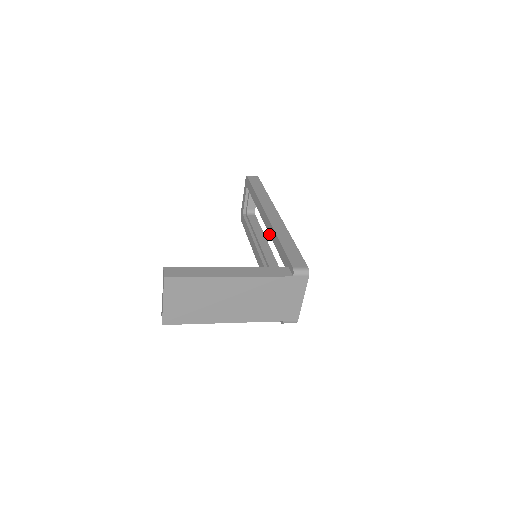
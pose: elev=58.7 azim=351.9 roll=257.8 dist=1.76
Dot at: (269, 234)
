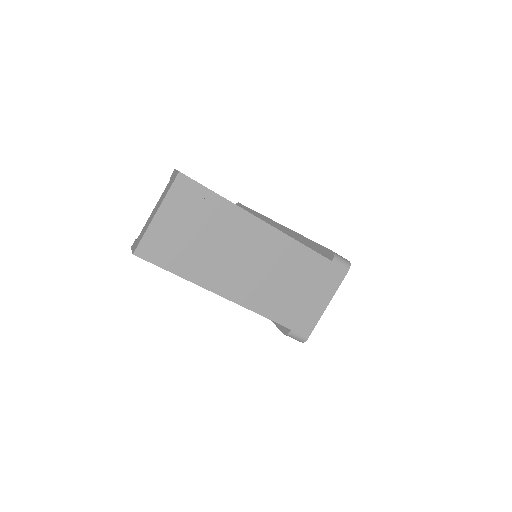
Dot at: occluded
